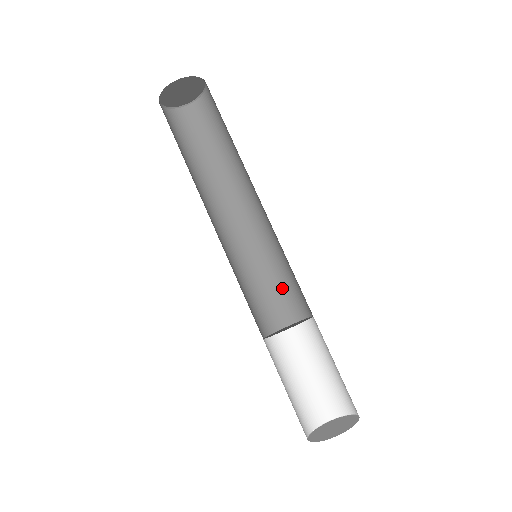
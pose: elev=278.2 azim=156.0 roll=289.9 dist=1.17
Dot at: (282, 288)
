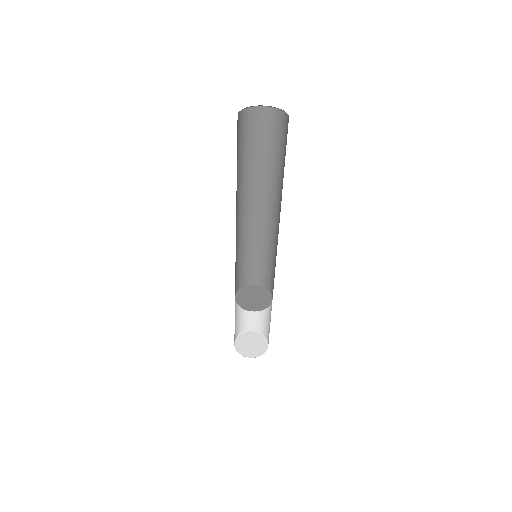
Dot at: (269, 270)
